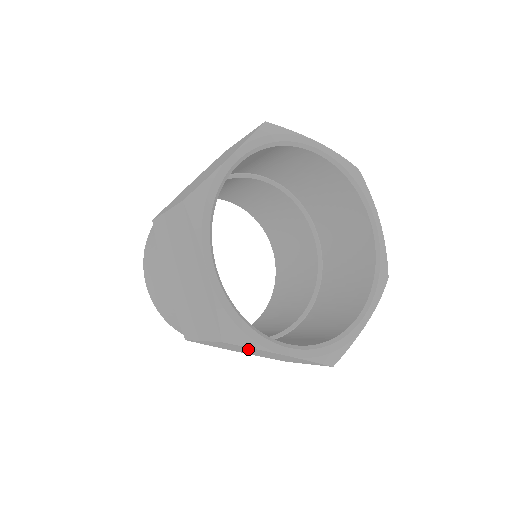
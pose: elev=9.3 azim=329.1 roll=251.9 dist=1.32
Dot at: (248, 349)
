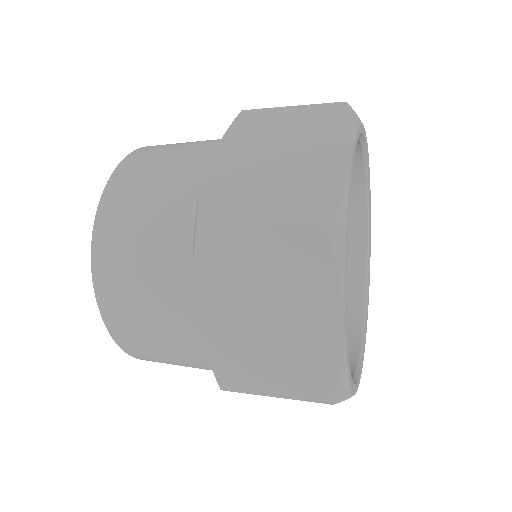
Dot at: occluded
